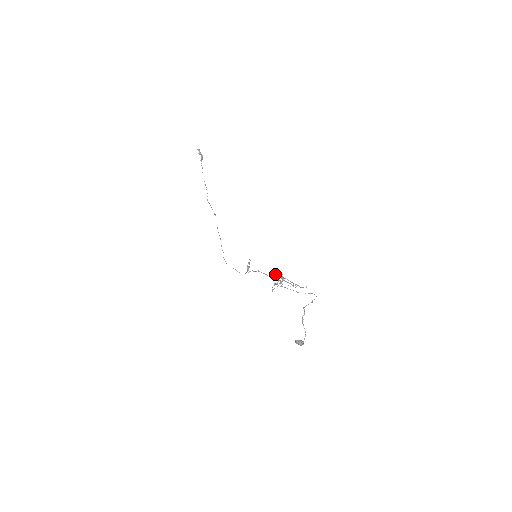
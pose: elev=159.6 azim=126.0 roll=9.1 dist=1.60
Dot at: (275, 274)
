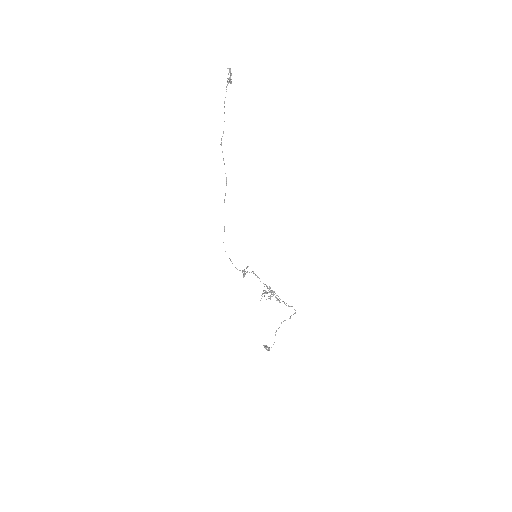
Dot at: occluded
